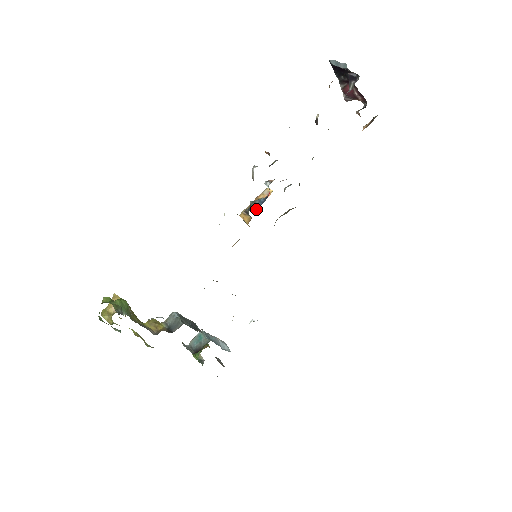
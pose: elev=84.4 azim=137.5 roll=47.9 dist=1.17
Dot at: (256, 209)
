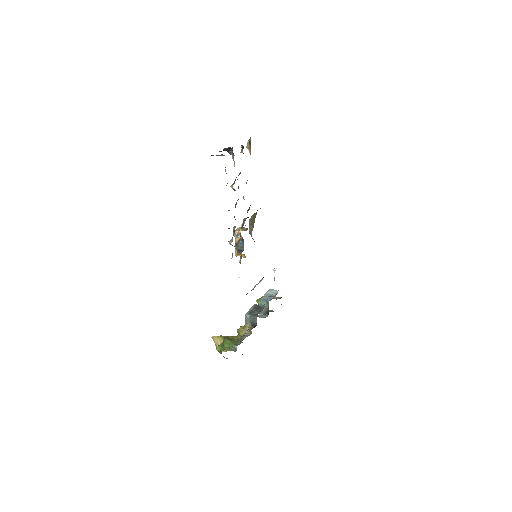
Dot at: (243, 249)
